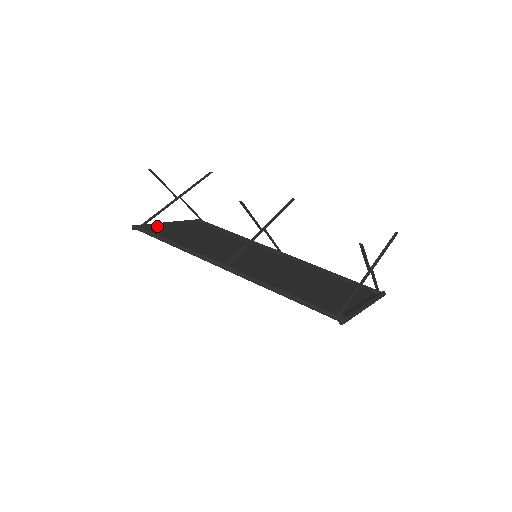
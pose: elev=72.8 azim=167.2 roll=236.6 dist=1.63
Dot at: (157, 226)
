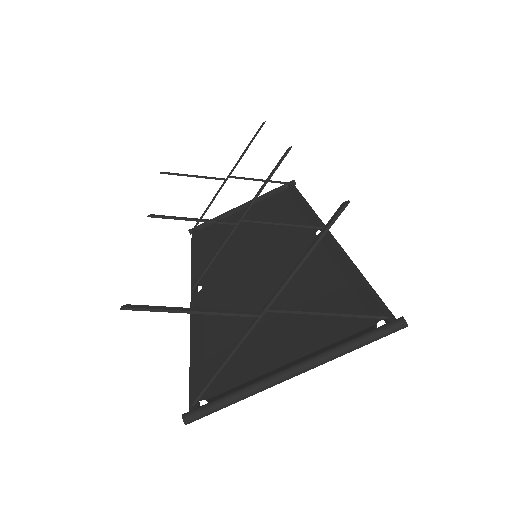
Dot at: occluded
